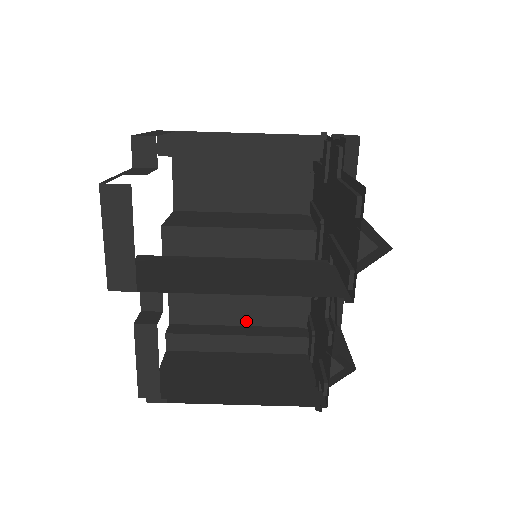
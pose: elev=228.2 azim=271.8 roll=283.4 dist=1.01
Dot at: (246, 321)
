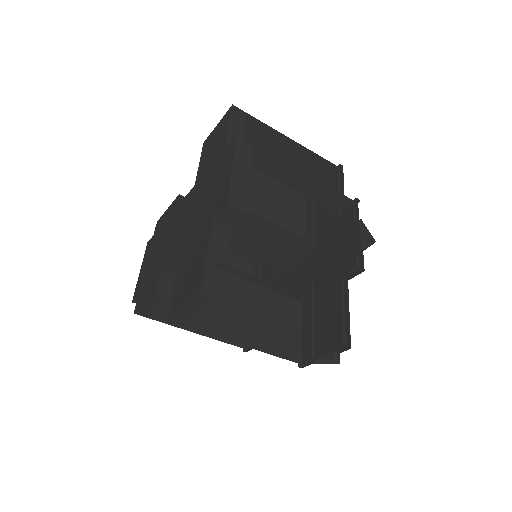
Dot at: occluded
